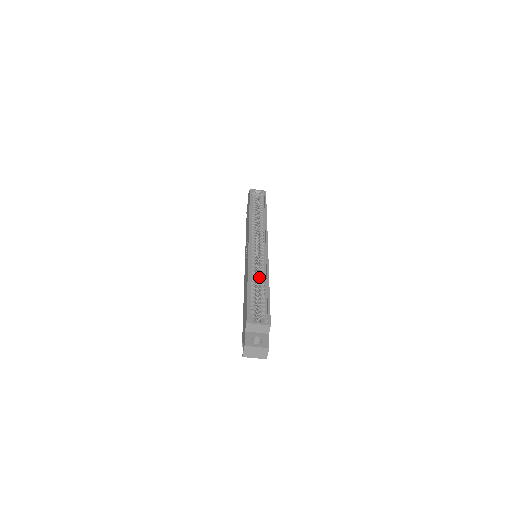
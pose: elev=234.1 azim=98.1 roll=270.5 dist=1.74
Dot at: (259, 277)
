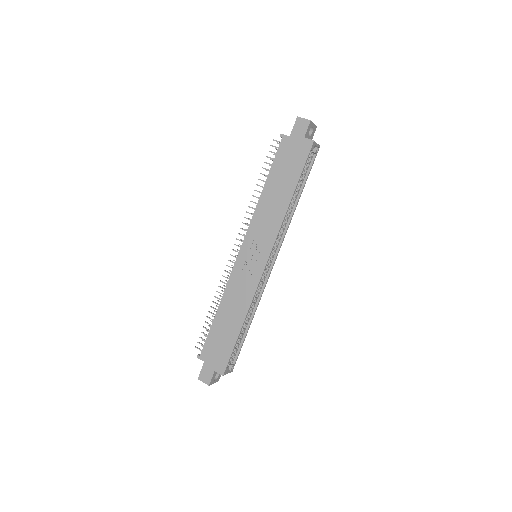
Dot at: occluded
